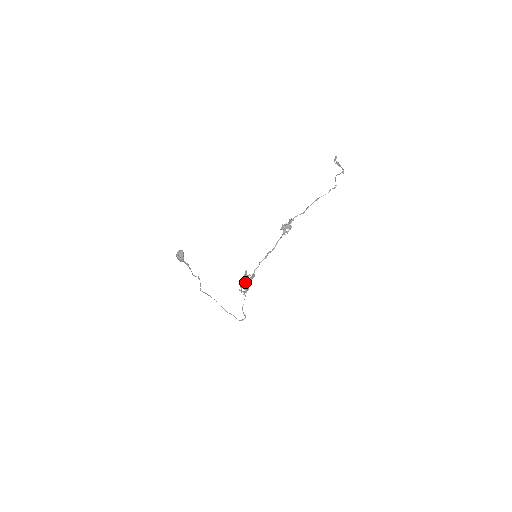
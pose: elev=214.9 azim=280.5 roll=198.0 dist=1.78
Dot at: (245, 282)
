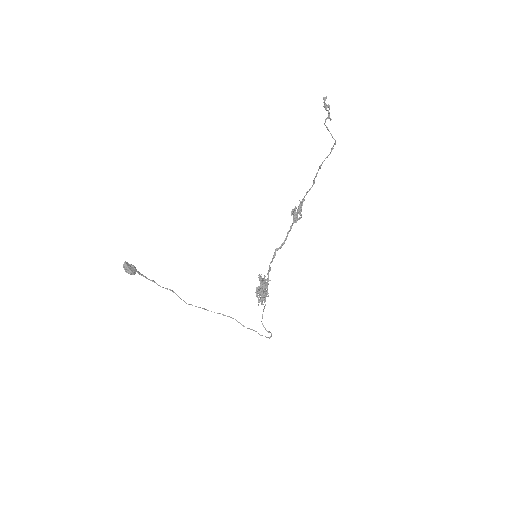
Dot at: occluded
